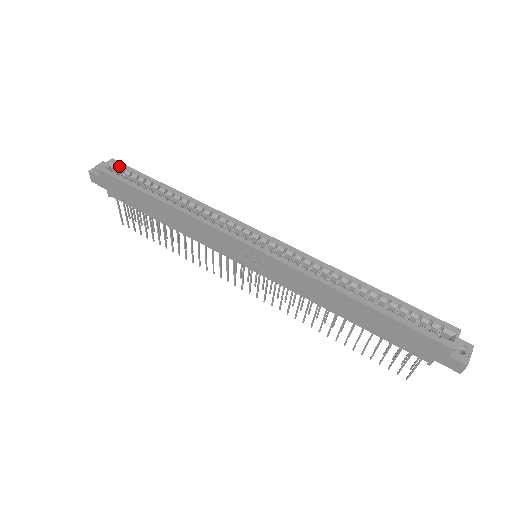
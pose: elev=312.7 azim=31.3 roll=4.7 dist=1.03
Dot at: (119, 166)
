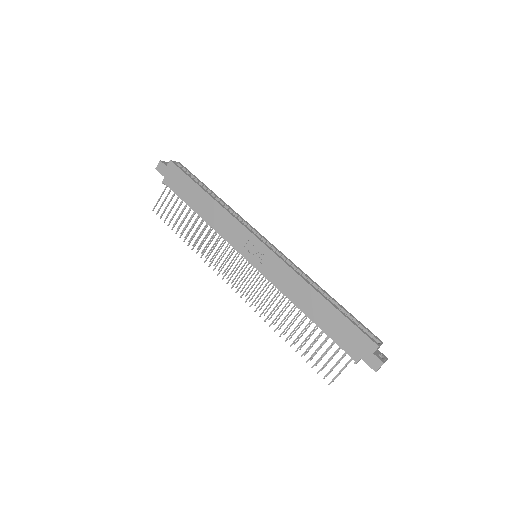
Dot at: (184, 167)
